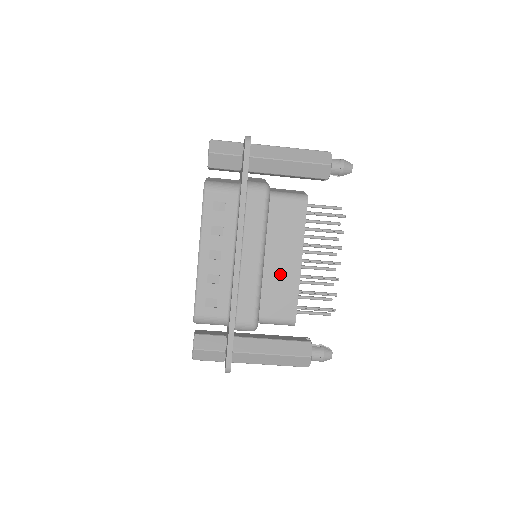
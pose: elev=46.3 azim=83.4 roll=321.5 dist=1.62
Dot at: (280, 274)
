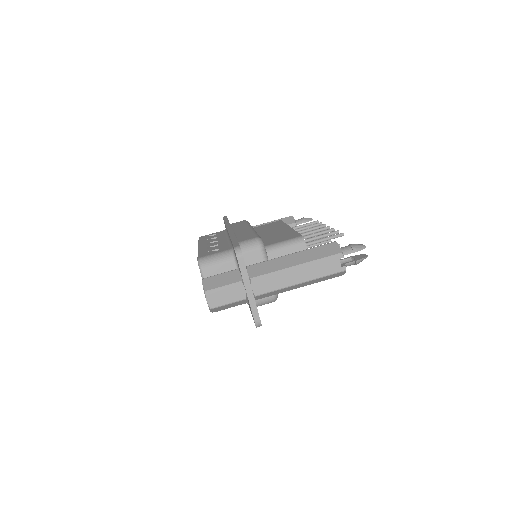
Dot at: (274, 234)
